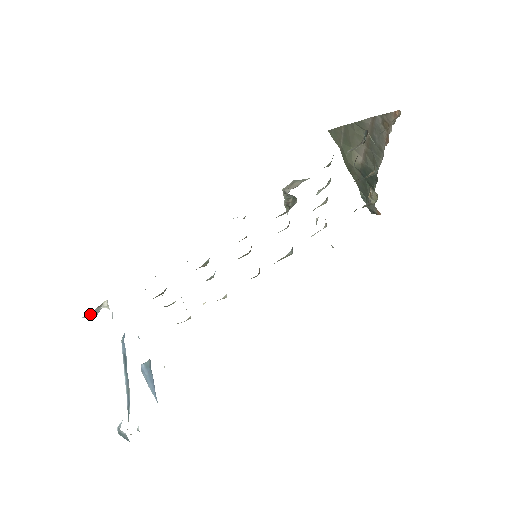
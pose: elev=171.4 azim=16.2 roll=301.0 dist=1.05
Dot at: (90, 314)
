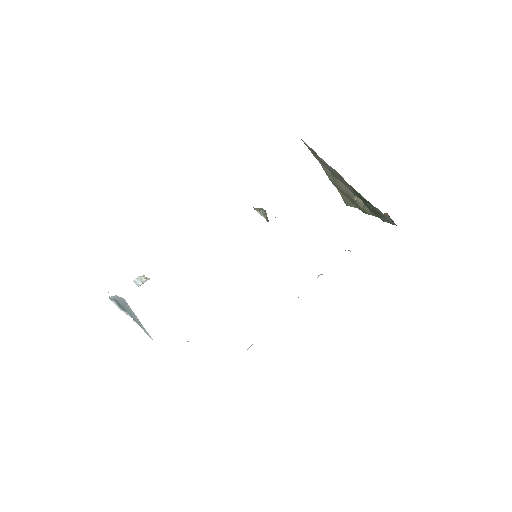
Dot at: (137, 280)
